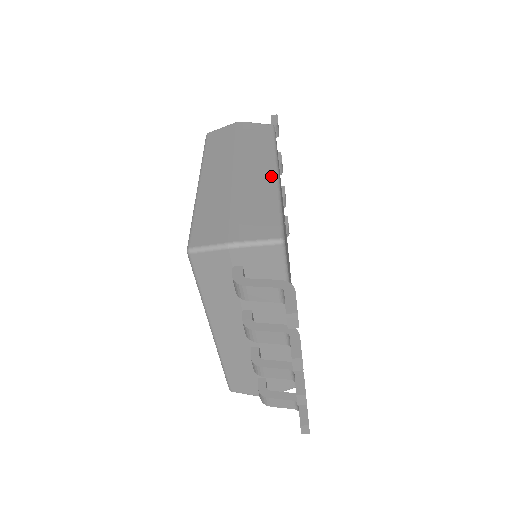
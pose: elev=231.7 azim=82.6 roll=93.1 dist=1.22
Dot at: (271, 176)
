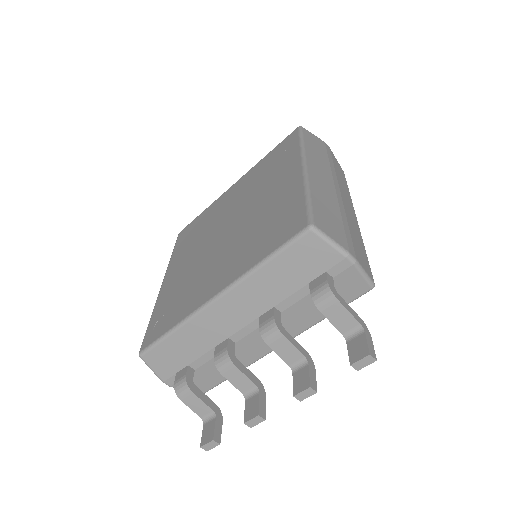
Dot at: (356, 218)
